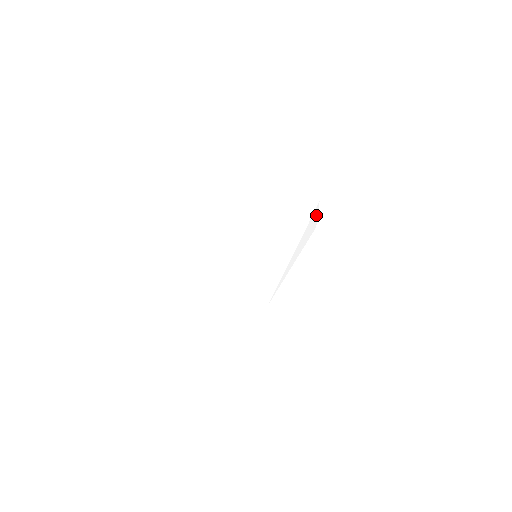
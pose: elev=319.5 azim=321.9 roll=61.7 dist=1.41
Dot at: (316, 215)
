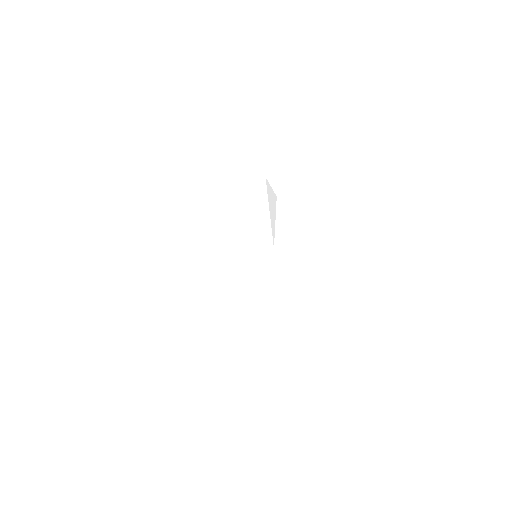
Dot at: (270, 188)
